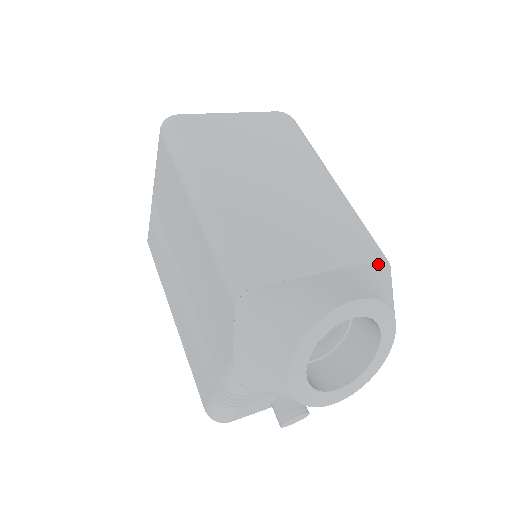
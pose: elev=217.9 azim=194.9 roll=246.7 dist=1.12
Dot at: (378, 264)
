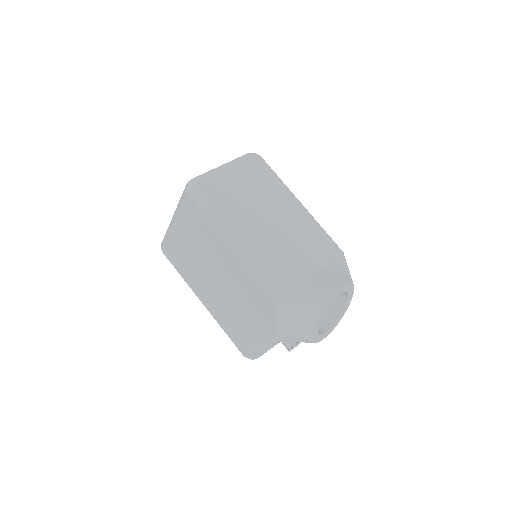
Dot at: (339, 257)
